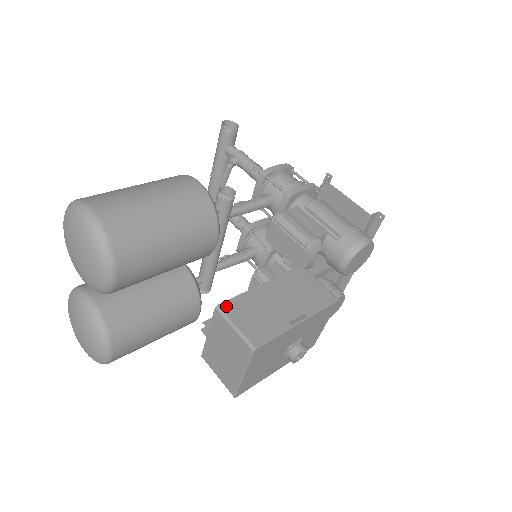
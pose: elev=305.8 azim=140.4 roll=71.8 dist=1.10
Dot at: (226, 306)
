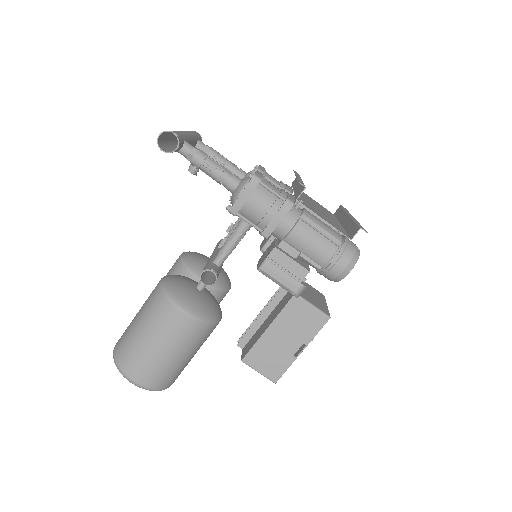
Dot at: (247, 359)
